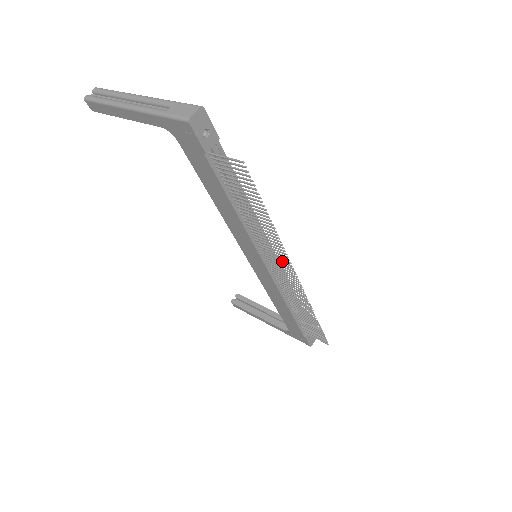
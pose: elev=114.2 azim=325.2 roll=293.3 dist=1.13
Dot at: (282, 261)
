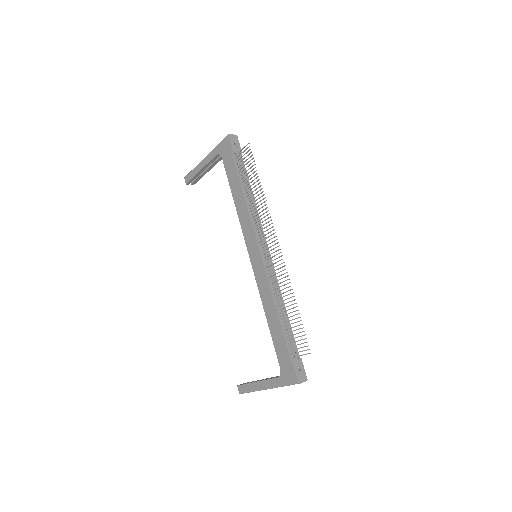
Dot at: (269, 232)
